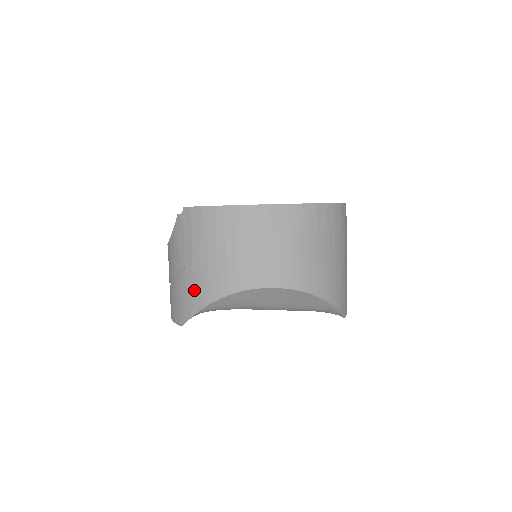
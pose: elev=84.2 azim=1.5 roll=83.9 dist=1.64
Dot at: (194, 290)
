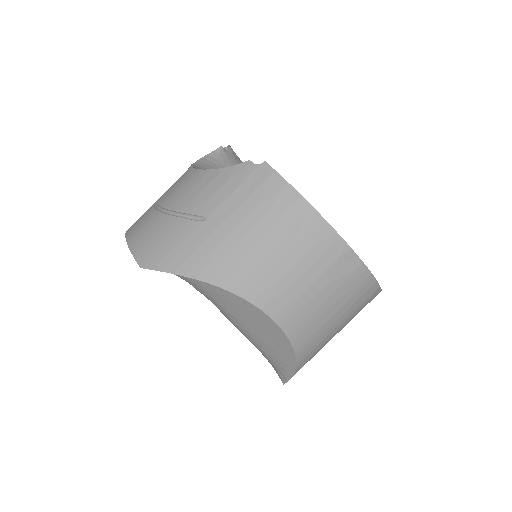
Dot at: (196, 250)
